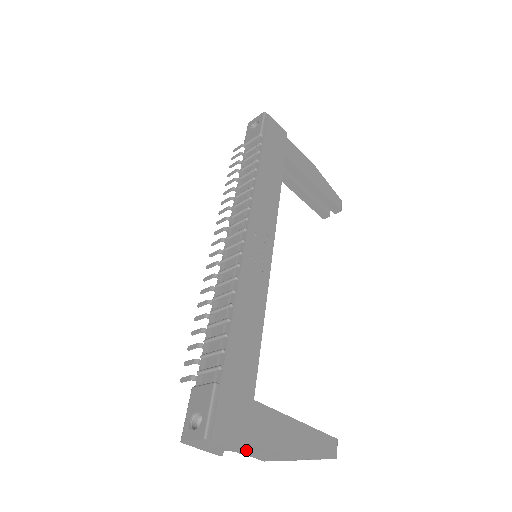
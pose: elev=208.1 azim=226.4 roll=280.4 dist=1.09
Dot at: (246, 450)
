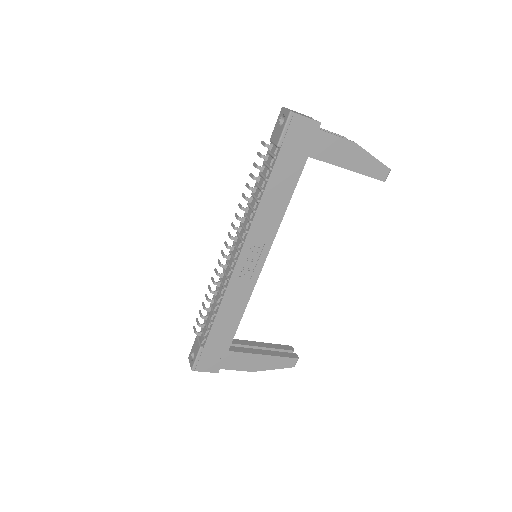
Dot at: occluded
